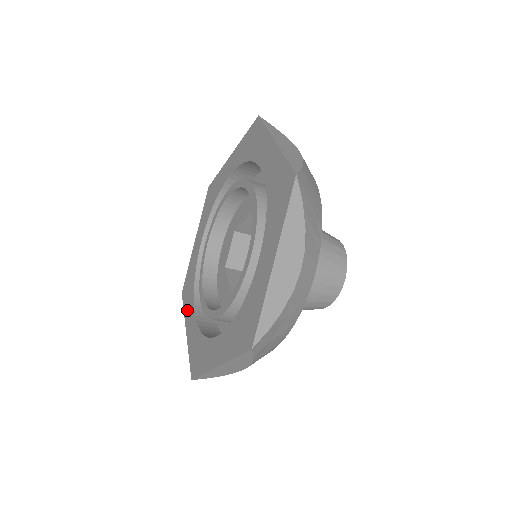
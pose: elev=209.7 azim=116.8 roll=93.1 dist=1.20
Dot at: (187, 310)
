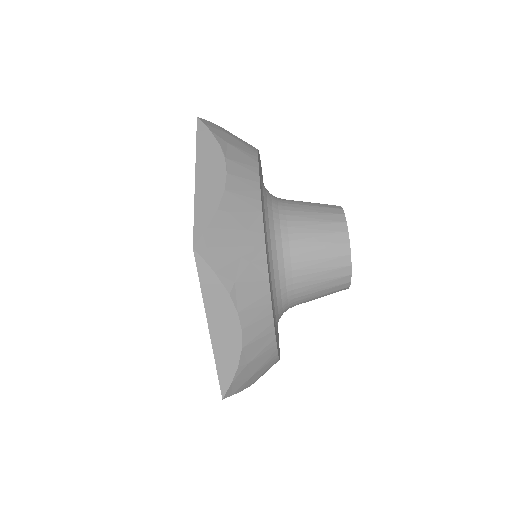
Dot at: occluded
